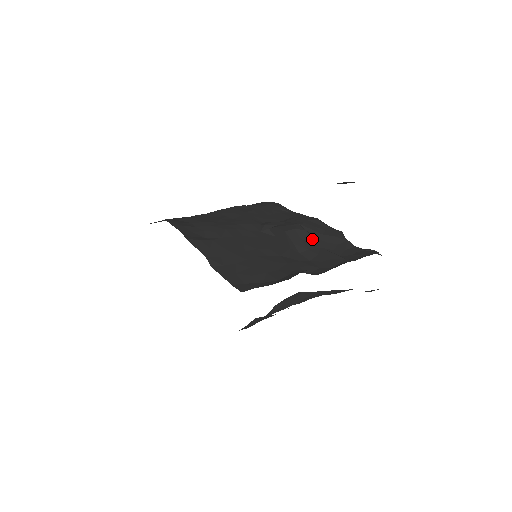
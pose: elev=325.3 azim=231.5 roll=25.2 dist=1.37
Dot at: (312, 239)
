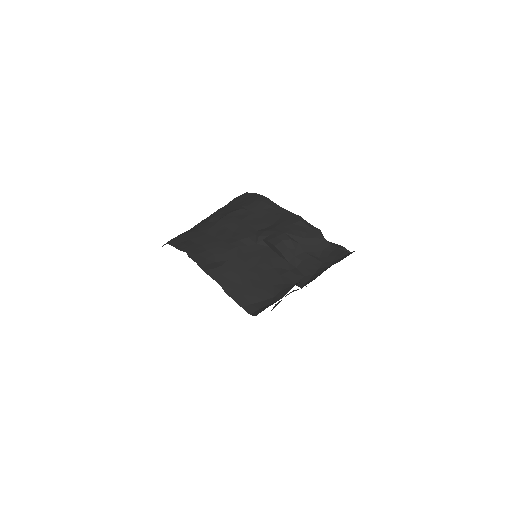
Dot at: (297, 245)
